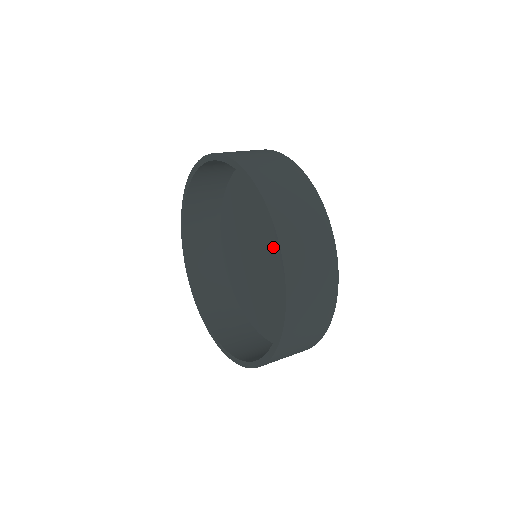
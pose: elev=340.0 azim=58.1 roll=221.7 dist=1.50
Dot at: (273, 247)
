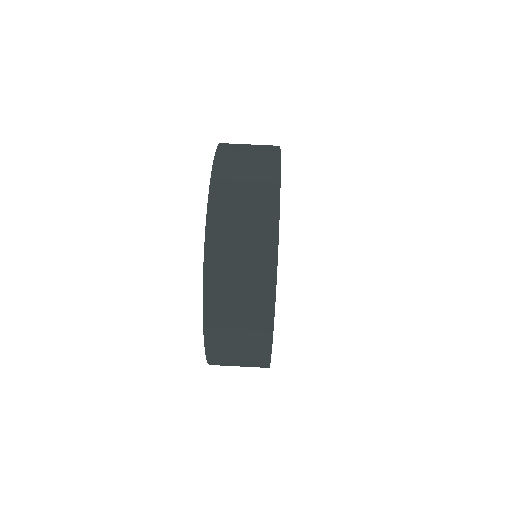
Dot at: occluded
